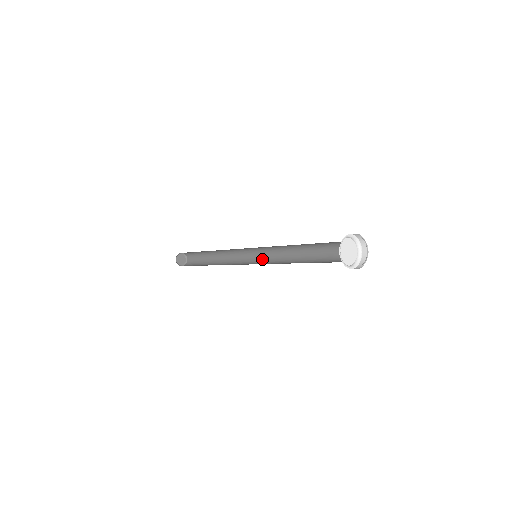
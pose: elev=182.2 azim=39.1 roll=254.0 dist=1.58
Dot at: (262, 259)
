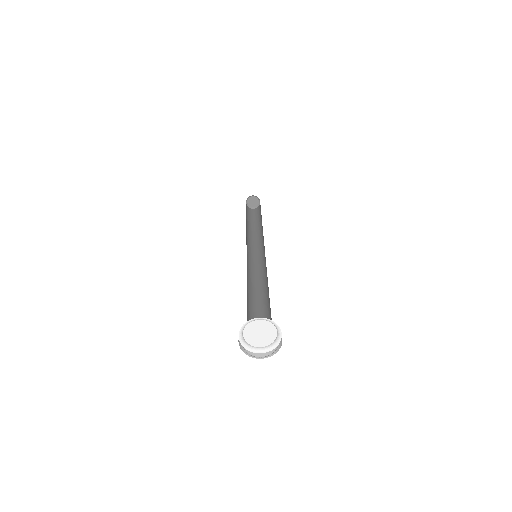
Dot at: (264, 259)
